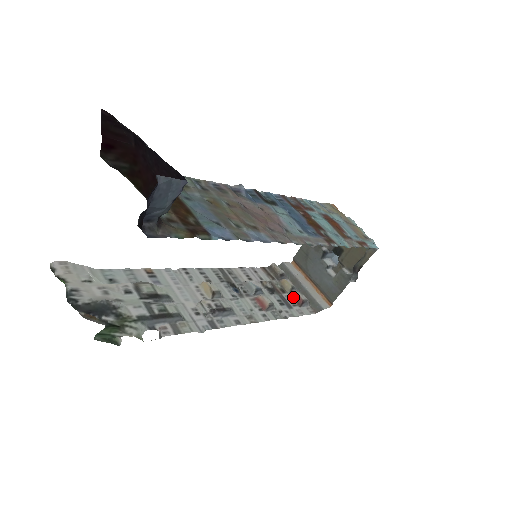
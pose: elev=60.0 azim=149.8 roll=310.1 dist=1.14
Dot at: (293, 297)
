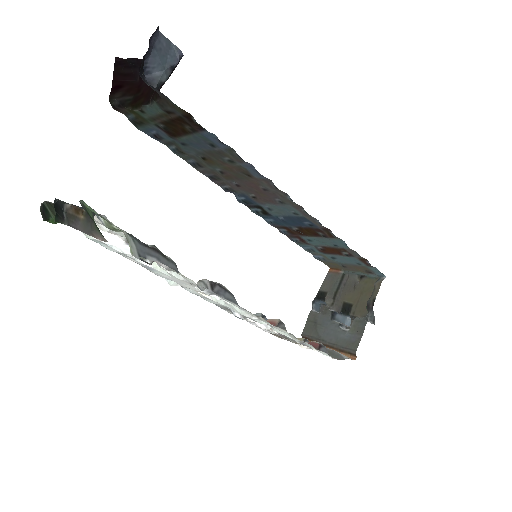
Dot at: occluded
